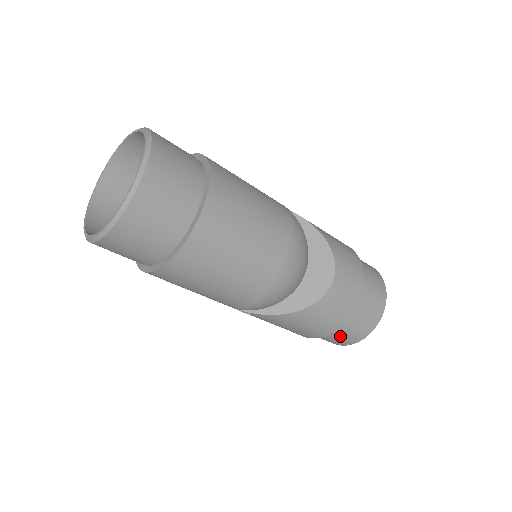
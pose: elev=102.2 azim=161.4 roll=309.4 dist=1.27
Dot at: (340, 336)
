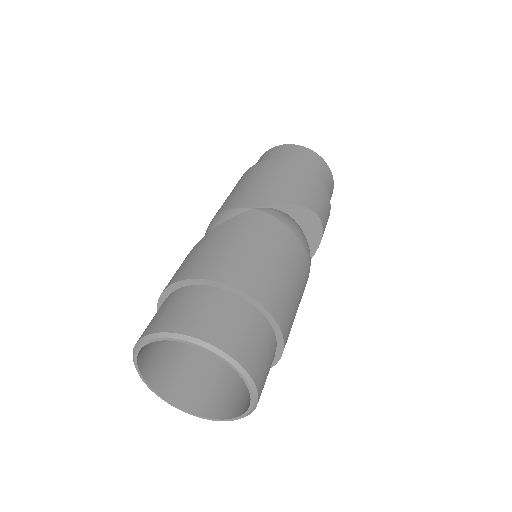
Dot at: occluded
